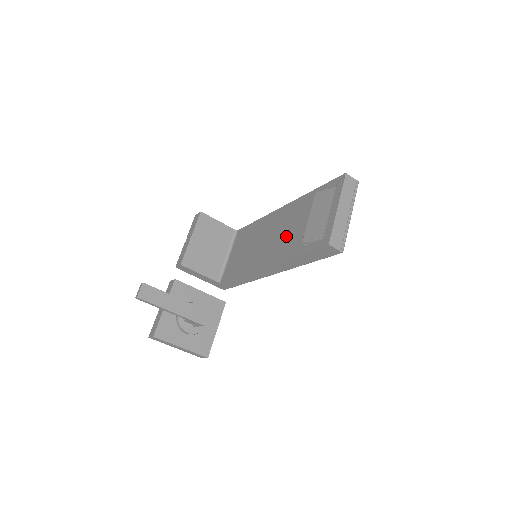
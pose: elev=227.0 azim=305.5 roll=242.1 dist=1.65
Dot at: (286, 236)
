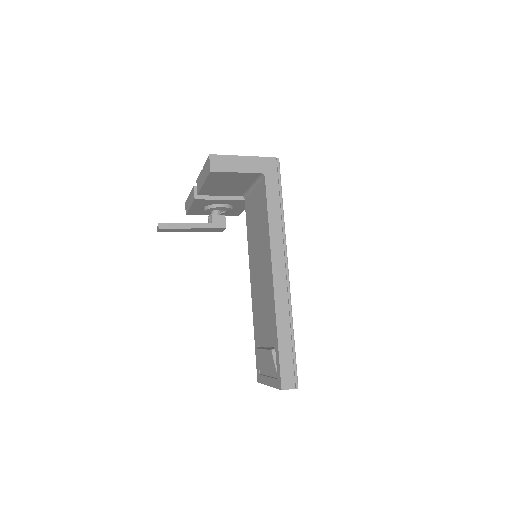
Dot at: (260, 311)
